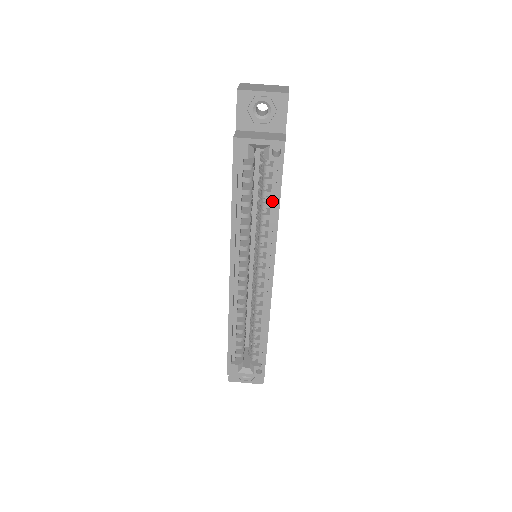
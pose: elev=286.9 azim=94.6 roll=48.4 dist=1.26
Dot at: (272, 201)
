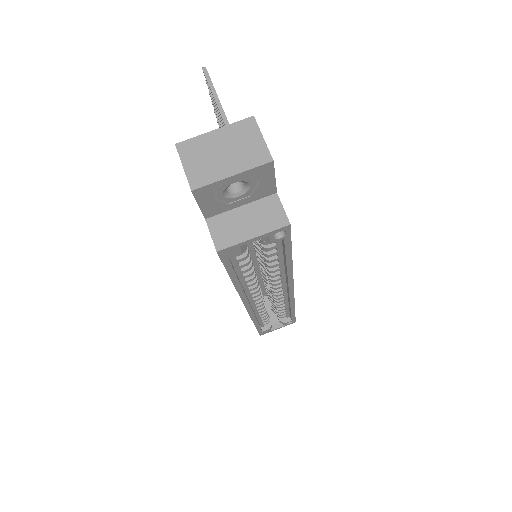
Dot at: (280, 256)
